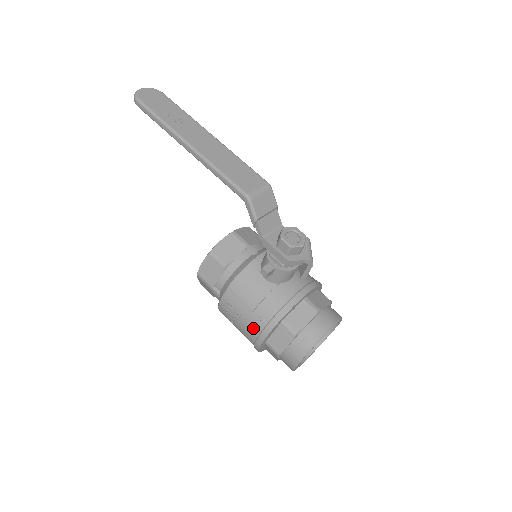
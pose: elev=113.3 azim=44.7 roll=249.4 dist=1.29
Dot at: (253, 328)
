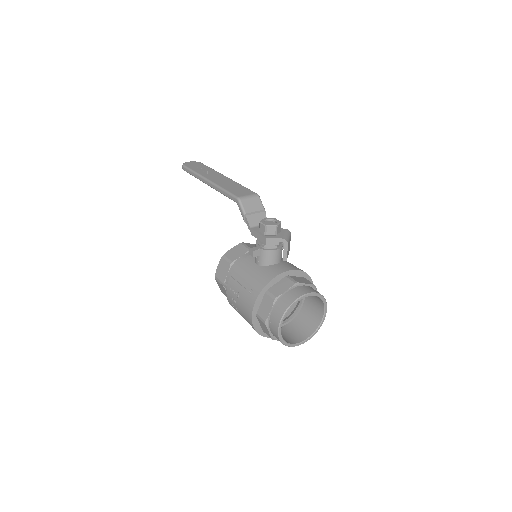
Dot at: (246, 302)
